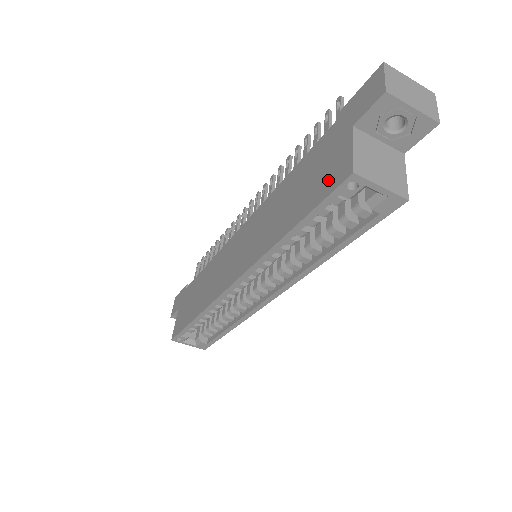
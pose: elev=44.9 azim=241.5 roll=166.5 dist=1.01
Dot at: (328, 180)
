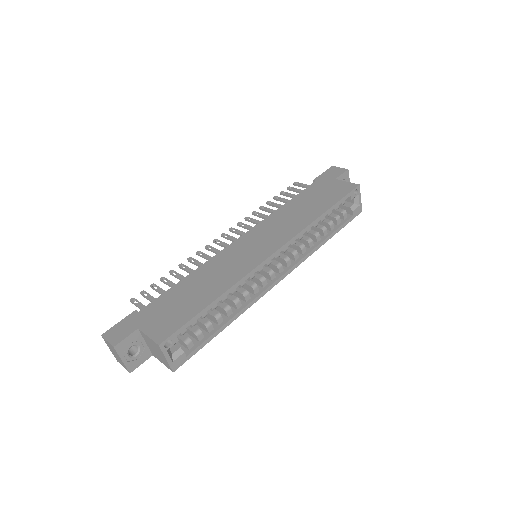
Dot at: (340, 191)
